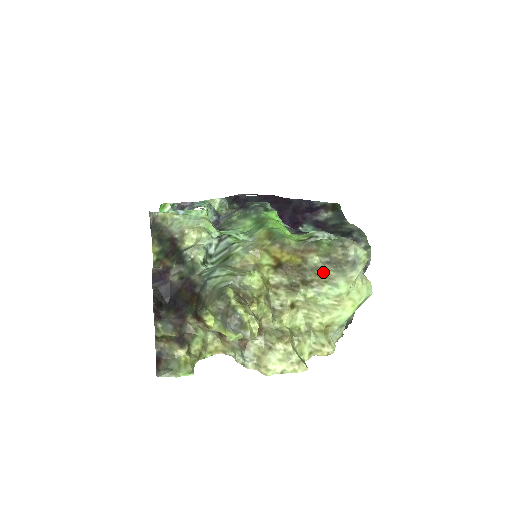
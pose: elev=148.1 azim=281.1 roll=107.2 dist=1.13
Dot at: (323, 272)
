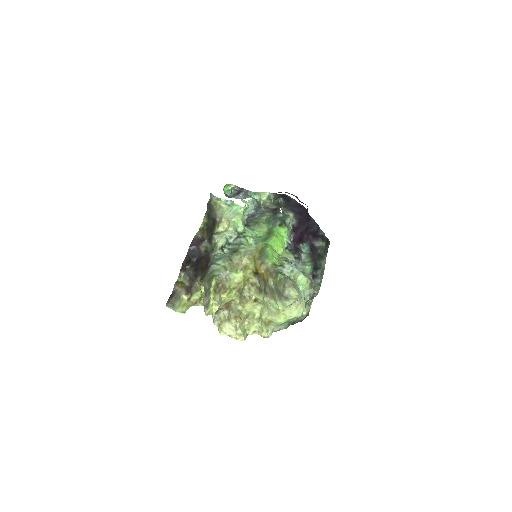
Dot at: (273, 292)
